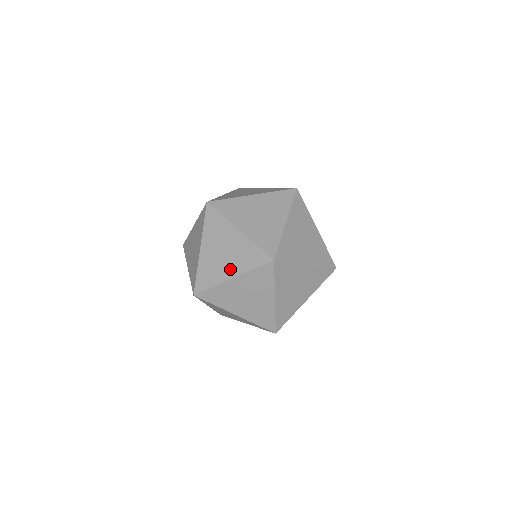
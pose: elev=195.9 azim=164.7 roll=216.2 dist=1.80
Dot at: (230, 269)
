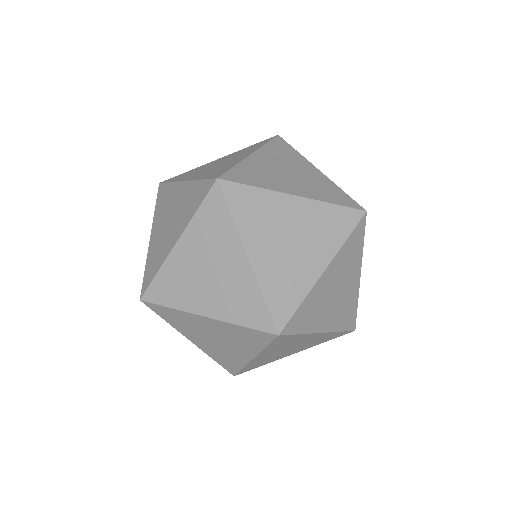
Dot at: (208, 302)
